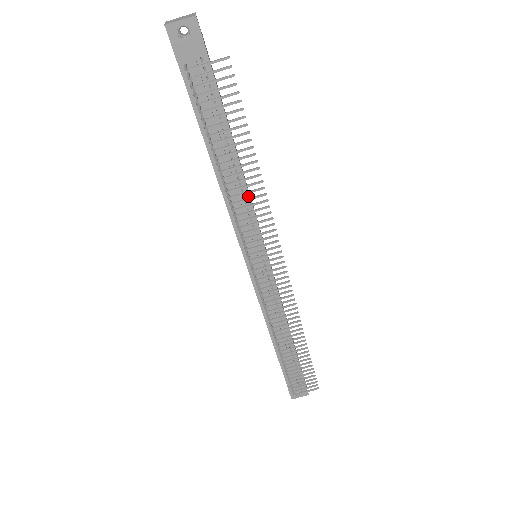
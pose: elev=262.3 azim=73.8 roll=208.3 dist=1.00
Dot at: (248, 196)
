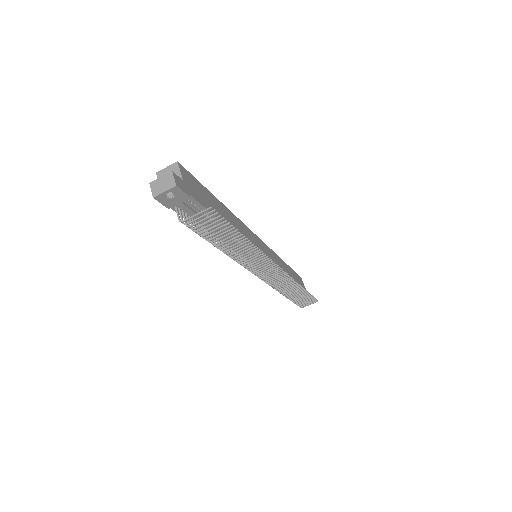
Dot at: occluded
